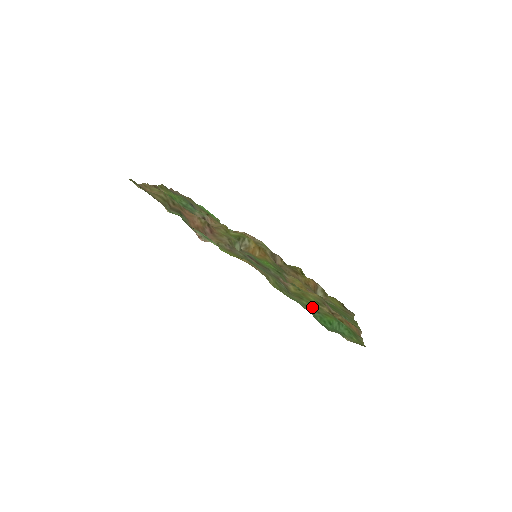
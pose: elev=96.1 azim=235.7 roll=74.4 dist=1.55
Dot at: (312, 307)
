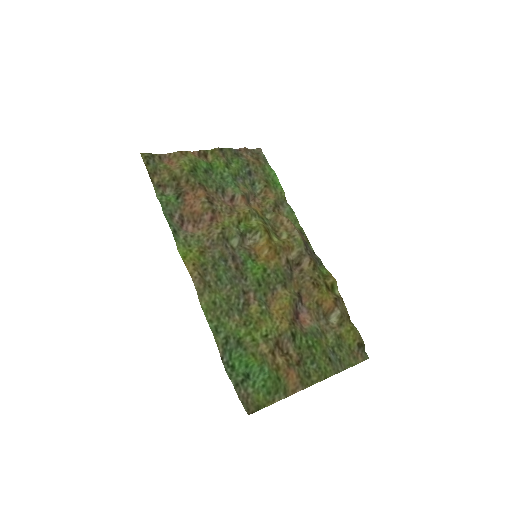
Dot at: (244, 340)
